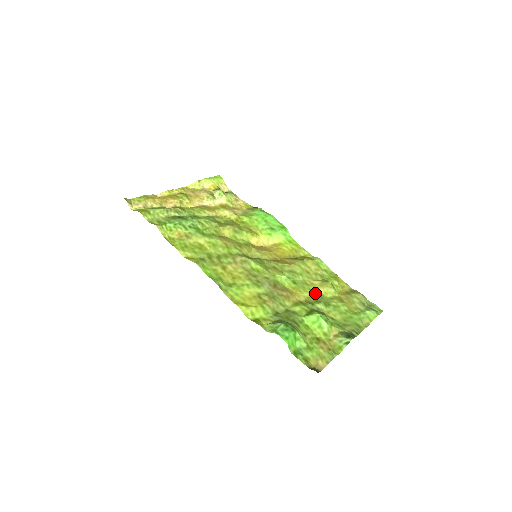
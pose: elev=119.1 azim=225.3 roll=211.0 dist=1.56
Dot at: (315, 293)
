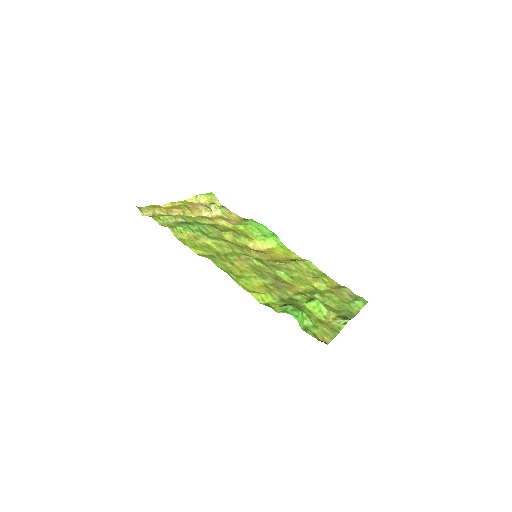
Dot at: (310, 286)
